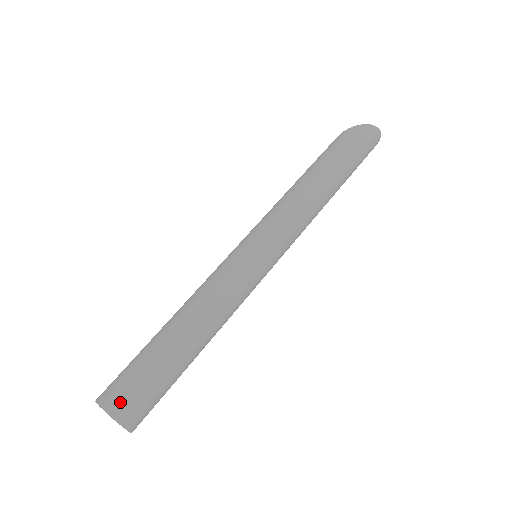
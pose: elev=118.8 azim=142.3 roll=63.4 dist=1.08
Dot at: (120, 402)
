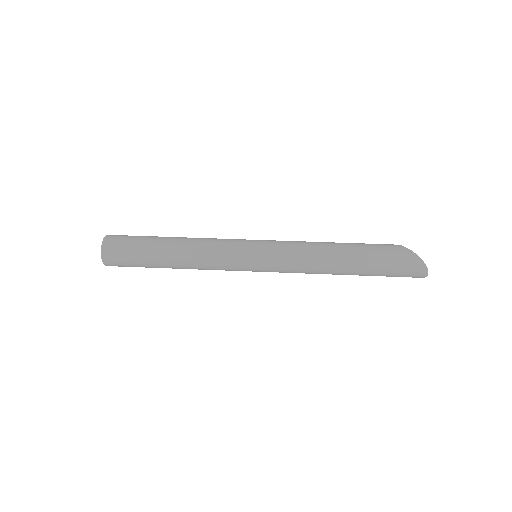
Dot at: (111, 250)
